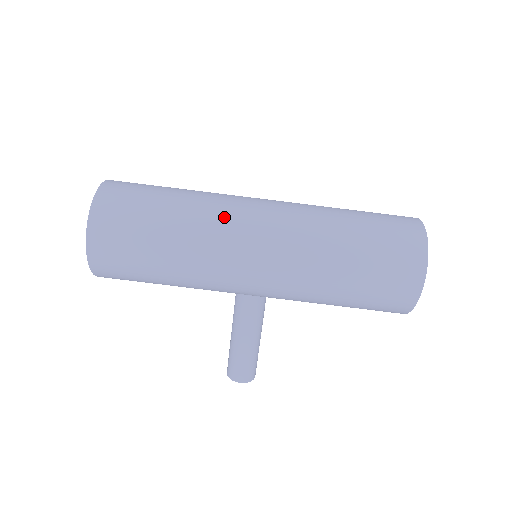
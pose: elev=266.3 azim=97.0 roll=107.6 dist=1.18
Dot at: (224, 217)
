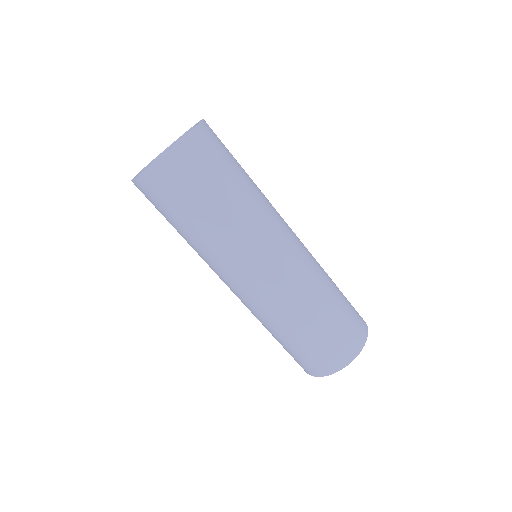
Dot at: (229, 260)
